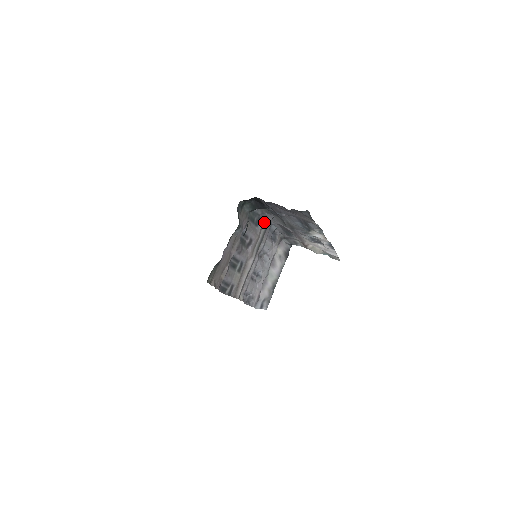
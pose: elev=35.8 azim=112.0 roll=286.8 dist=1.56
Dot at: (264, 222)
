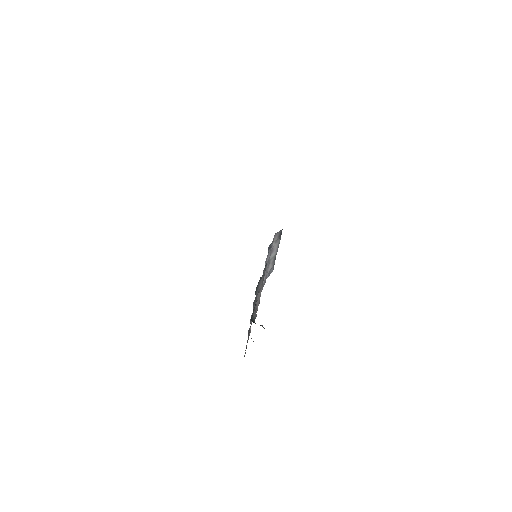
Dot at: (264, 269)
